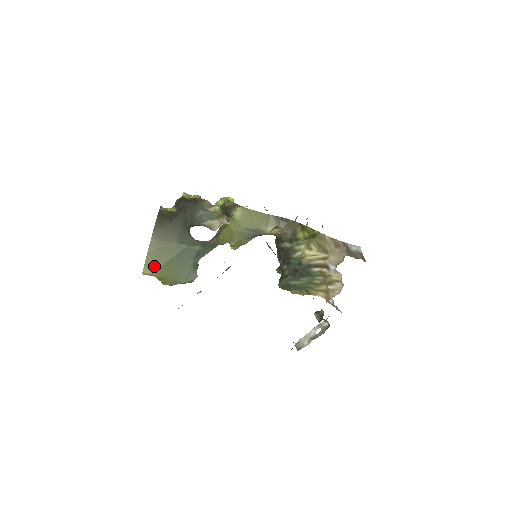
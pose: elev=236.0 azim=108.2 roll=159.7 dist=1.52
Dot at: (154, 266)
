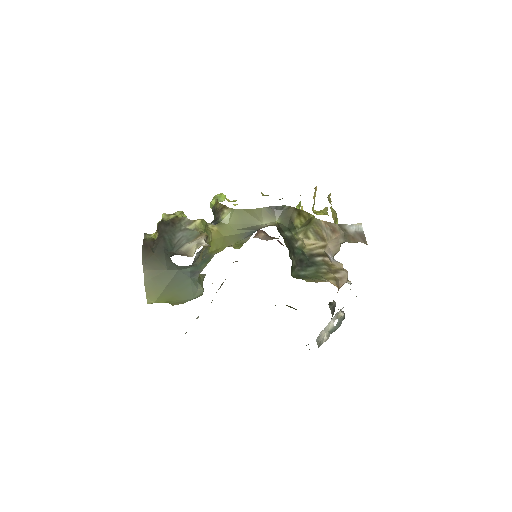
Dot at: (155, 295)
